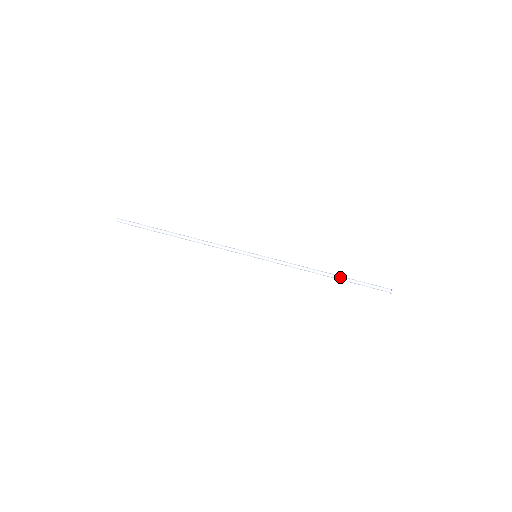
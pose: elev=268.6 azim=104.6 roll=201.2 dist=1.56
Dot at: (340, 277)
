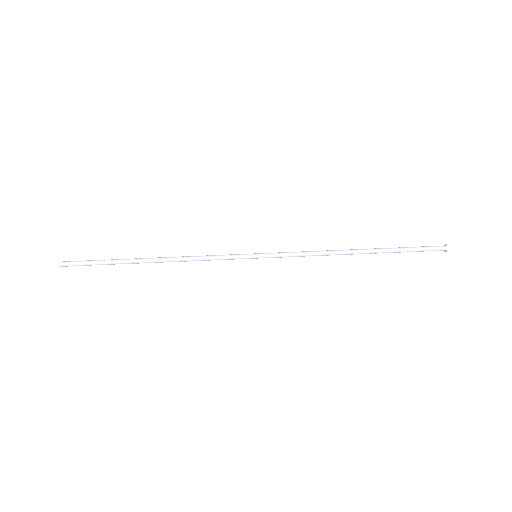
Dot at: (374, 249)
